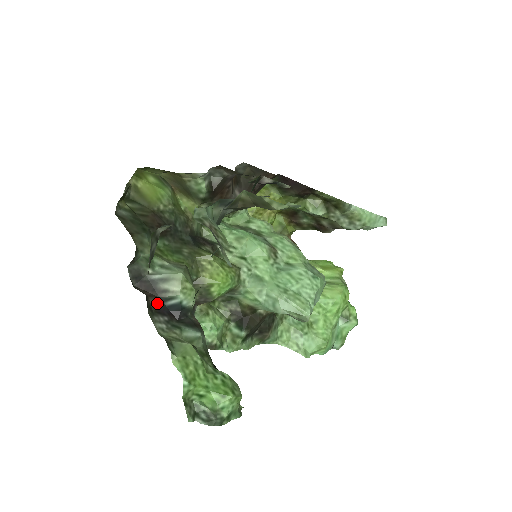
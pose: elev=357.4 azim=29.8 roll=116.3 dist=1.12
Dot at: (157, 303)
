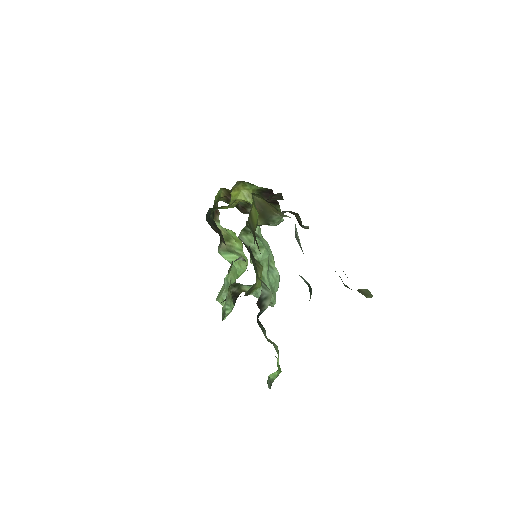
Dot at: occluded
